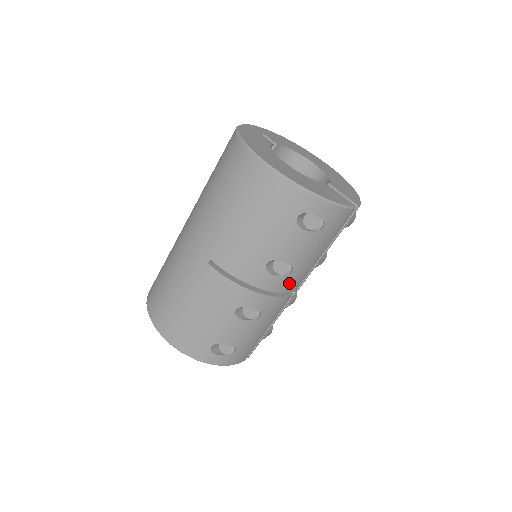
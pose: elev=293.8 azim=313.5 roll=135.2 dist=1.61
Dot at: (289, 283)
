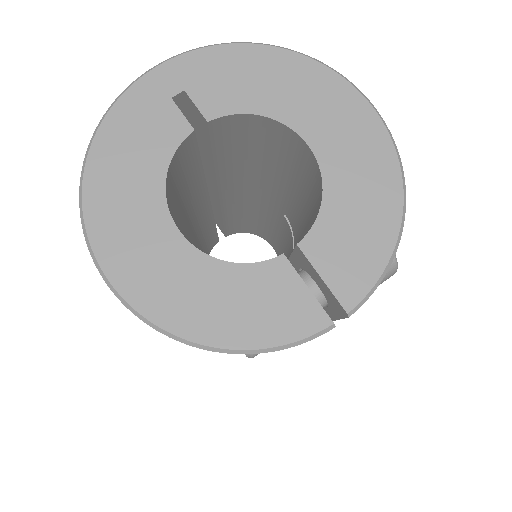
Dot at: occluded
